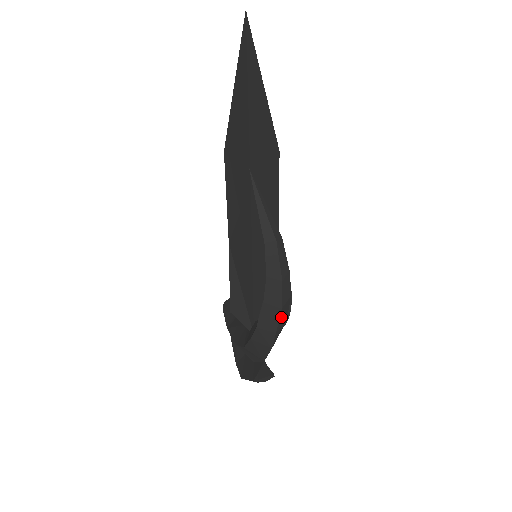
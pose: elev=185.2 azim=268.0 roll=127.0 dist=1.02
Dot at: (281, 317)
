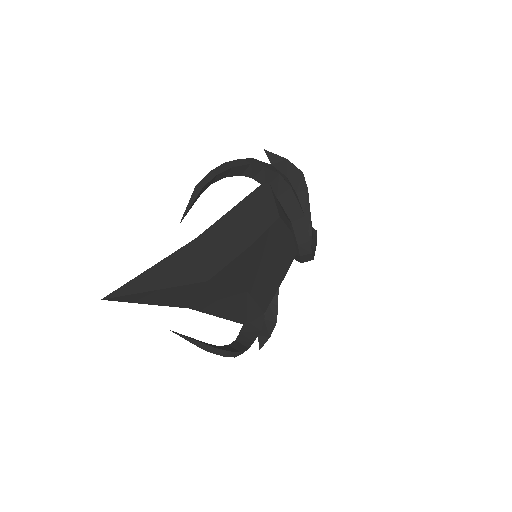
Dot at: (240, 354)
